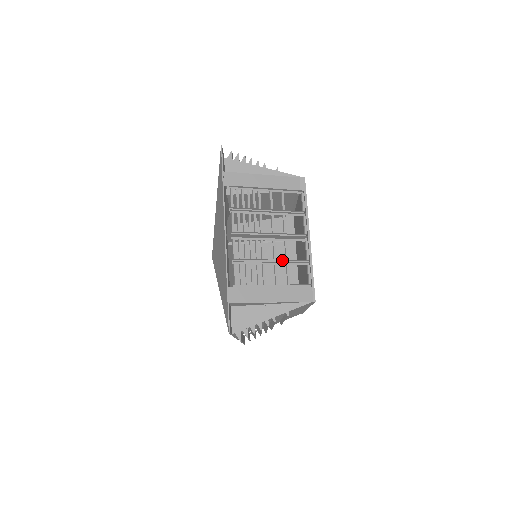
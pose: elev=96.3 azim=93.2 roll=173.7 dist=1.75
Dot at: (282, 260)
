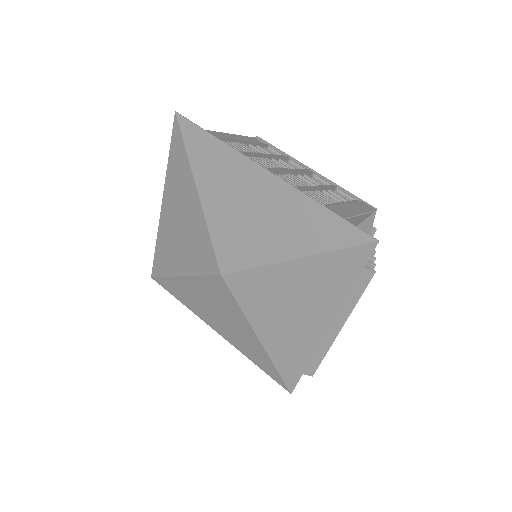
Dot at: occluded
